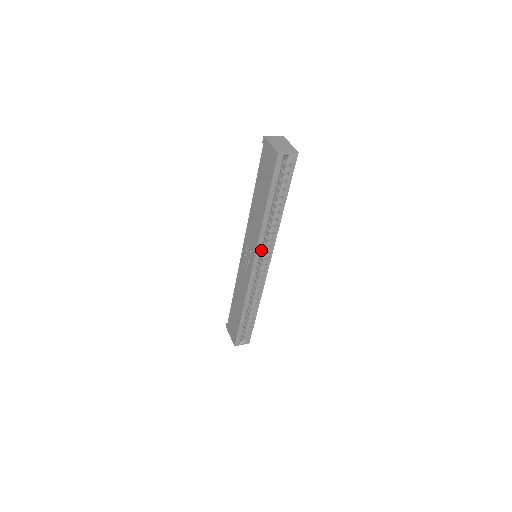
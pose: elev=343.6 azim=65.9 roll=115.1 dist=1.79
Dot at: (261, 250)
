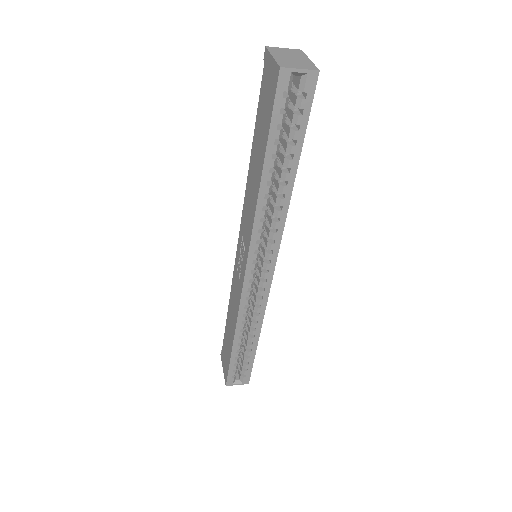
Dot at: (259, 246)
